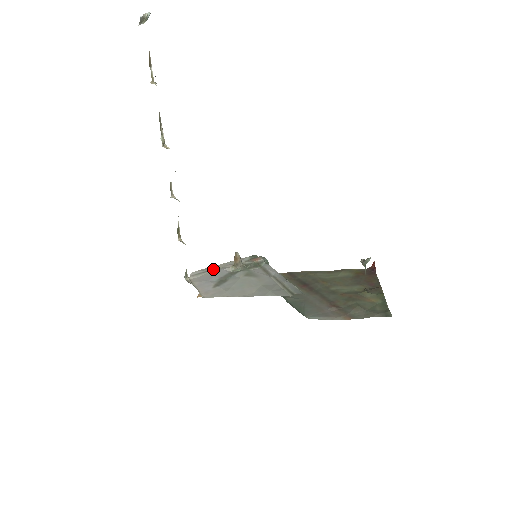
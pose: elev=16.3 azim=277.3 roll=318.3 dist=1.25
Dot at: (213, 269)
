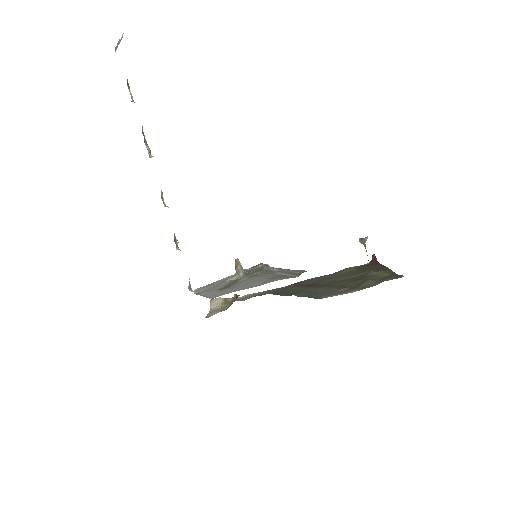
Dot at: (216, 283)
